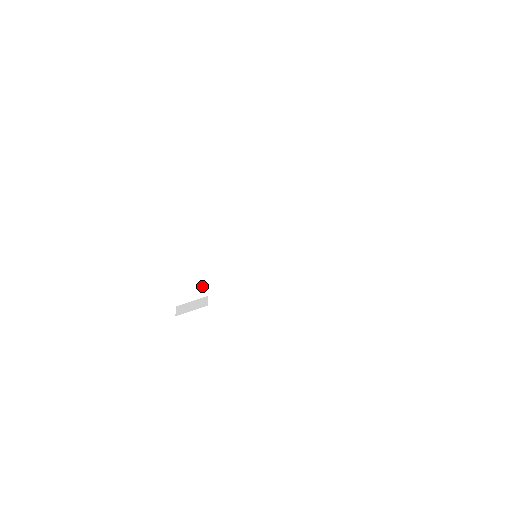
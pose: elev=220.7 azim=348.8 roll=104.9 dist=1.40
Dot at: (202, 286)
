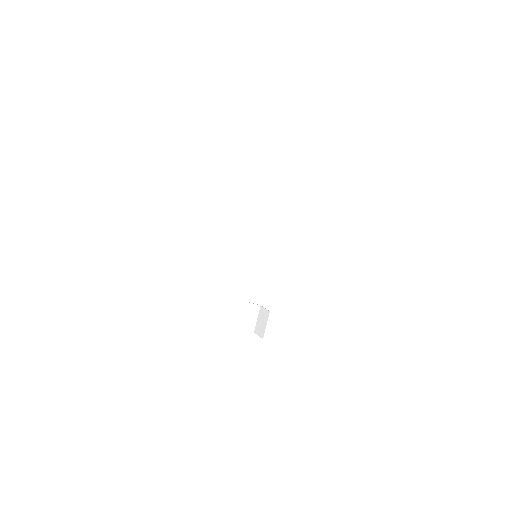
Dot at: (250, 305)
